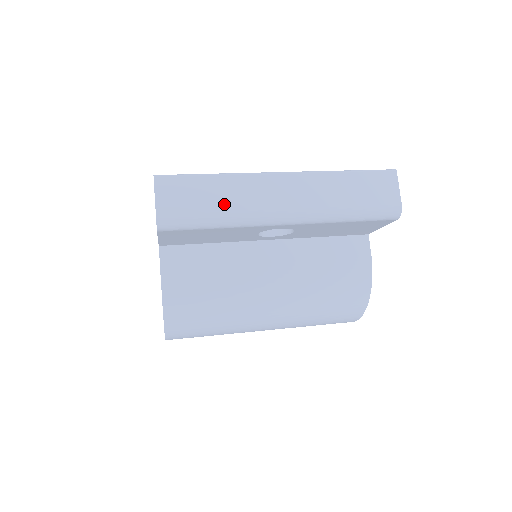
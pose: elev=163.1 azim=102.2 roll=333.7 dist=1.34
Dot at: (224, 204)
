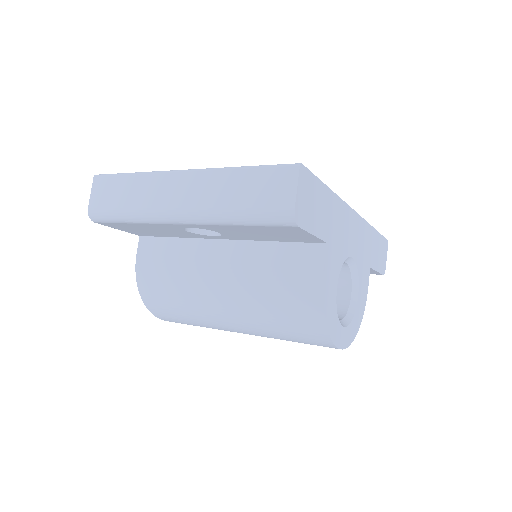
Dot at: (132, 201)
